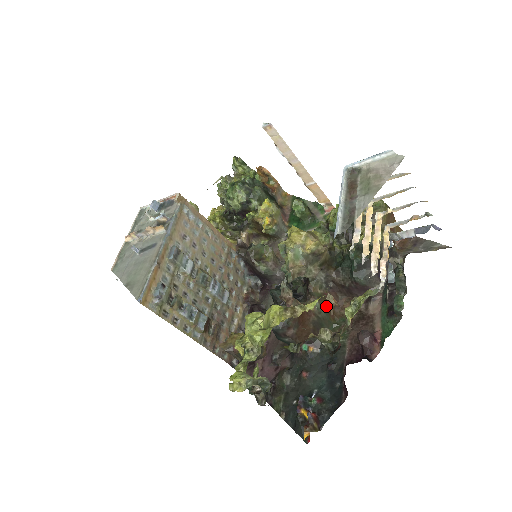
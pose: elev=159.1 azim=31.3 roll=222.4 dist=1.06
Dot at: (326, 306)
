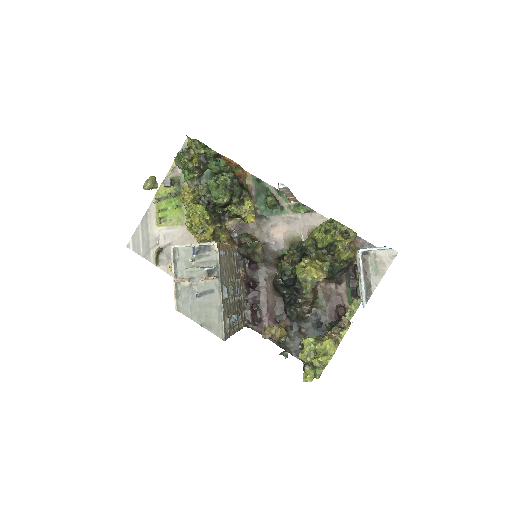
Dot at: (314, 292)
